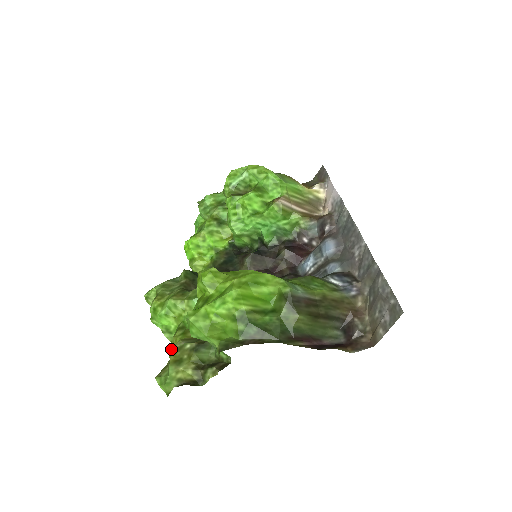
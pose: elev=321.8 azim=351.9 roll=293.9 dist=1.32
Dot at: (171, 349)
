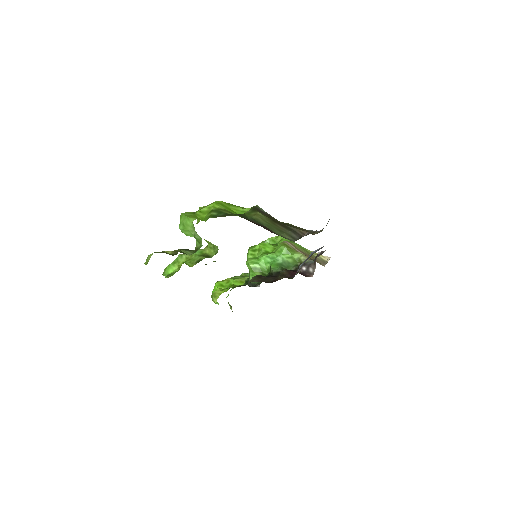
Dot at: occluded
